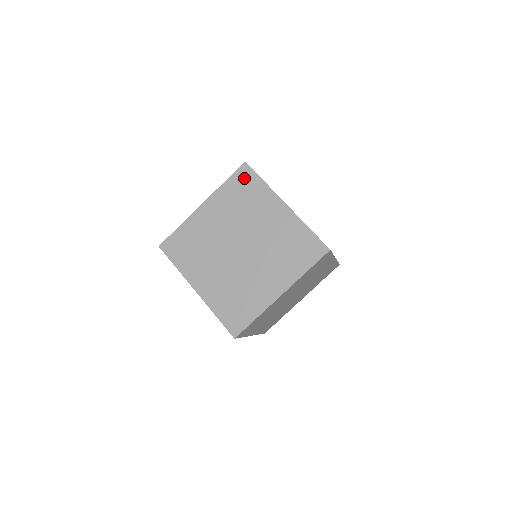
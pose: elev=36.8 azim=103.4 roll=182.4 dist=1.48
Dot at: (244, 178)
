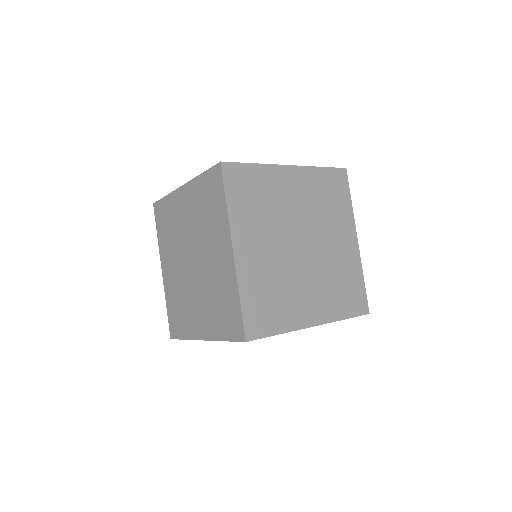
Dot at: occluded
